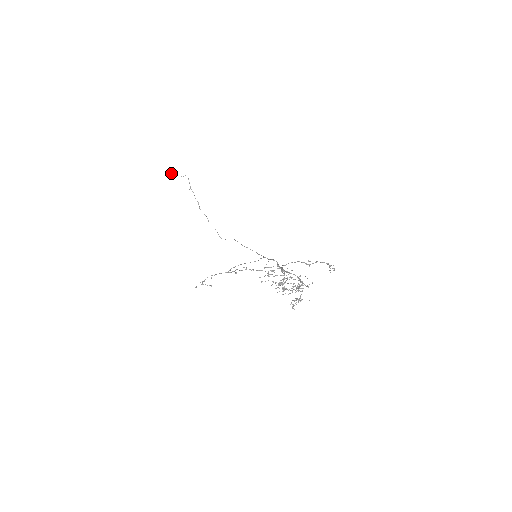
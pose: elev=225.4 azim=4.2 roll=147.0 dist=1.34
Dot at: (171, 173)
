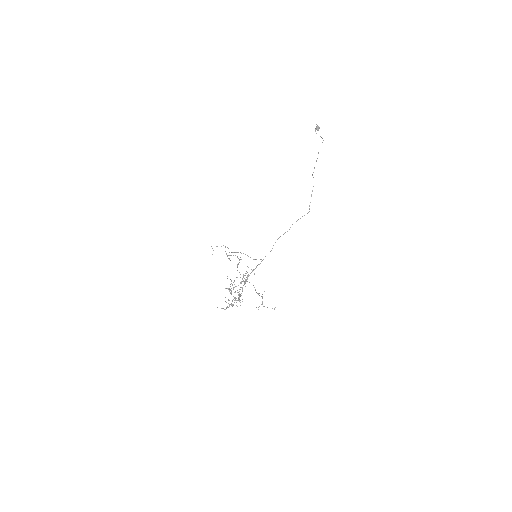
Dot at: (316, 129)
